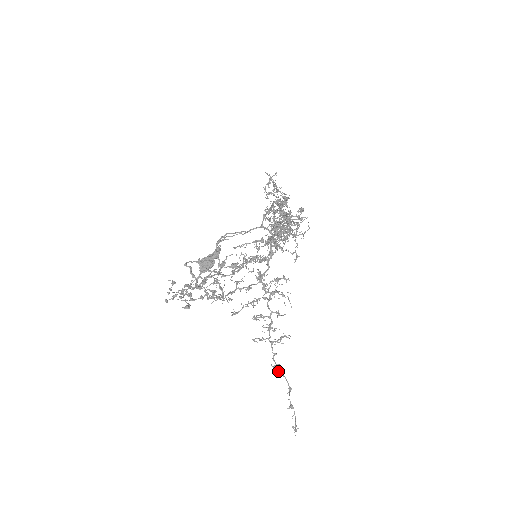
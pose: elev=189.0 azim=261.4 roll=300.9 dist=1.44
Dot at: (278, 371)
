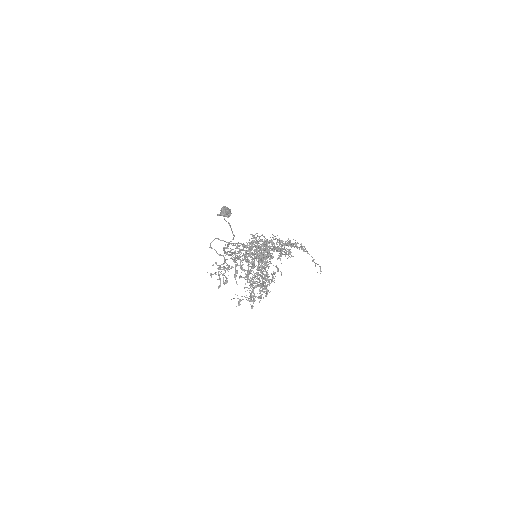
Dot at: occluded
